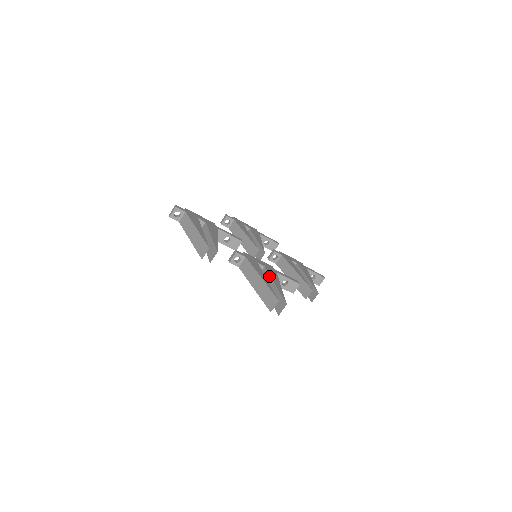
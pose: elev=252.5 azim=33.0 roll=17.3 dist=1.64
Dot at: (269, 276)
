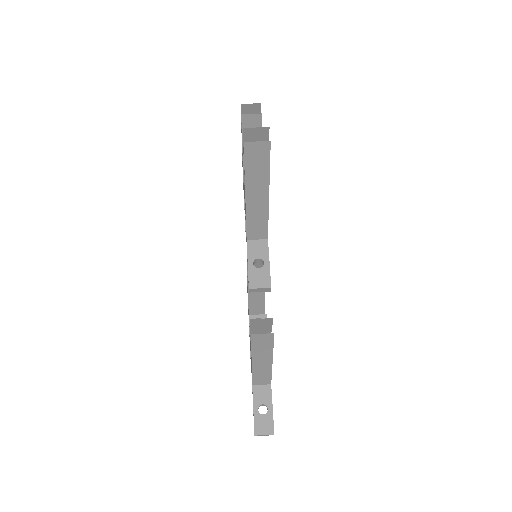
Dot at: occluded
